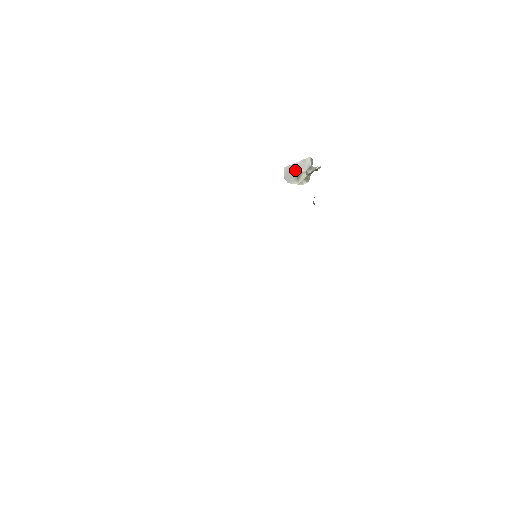
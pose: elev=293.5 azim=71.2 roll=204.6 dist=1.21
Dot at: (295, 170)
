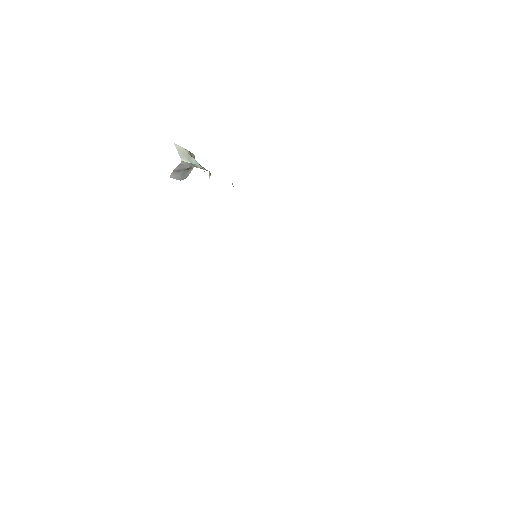
Dot at: (181, 172)
